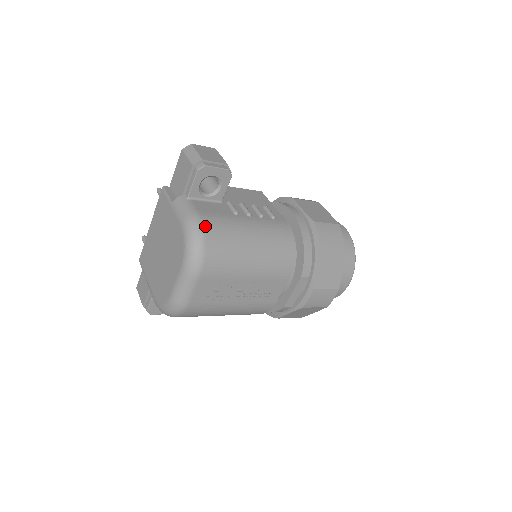
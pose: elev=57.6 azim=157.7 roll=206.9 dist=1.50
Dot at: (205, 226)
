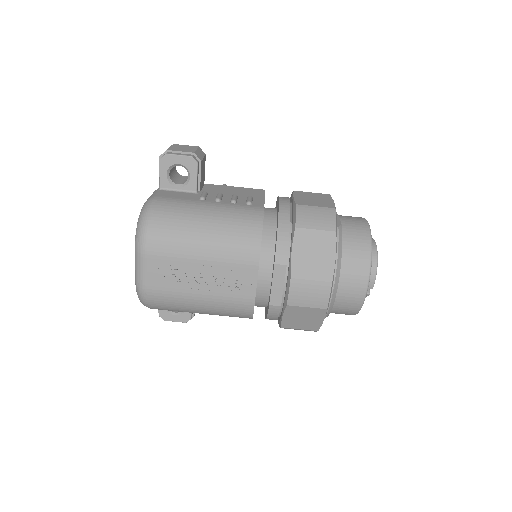
Dot at: (155, 206)
